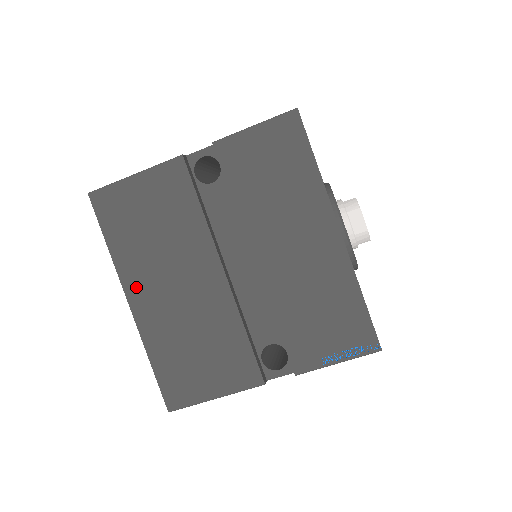
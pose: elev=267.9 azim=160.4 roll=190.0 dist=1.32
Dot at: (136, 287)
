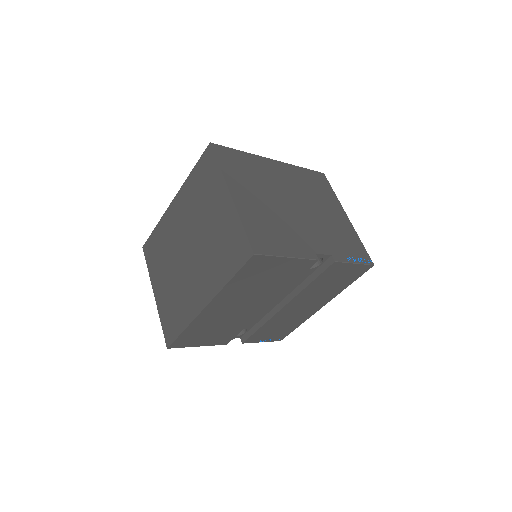
Dot at: (219, 302)
